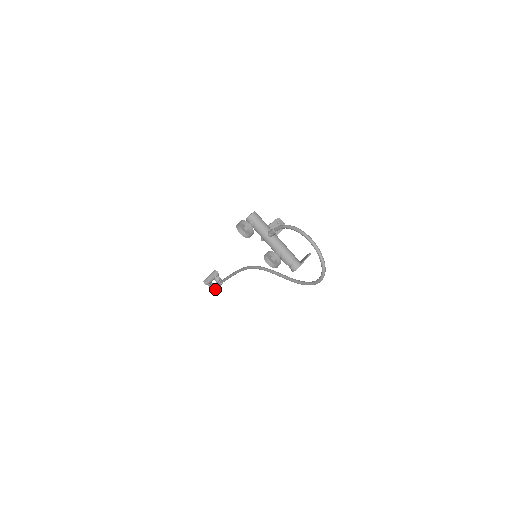
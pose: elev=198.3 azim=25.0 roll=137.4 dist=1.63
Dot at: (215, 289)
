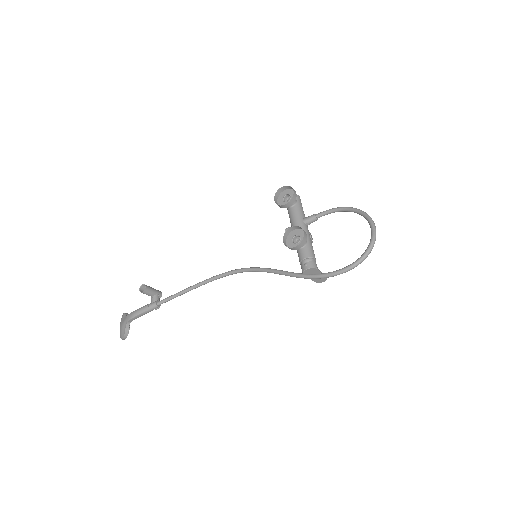
Dot at: (129, 326)
